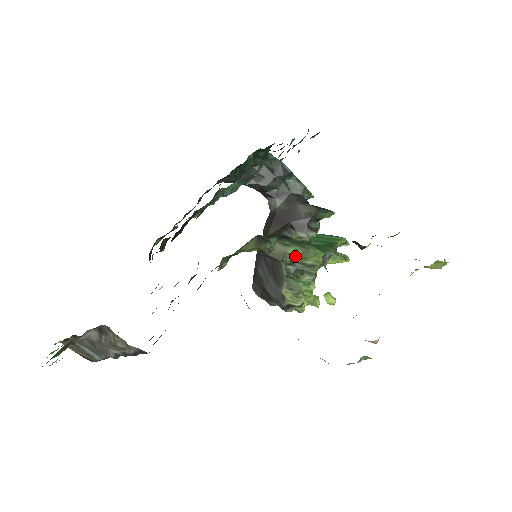
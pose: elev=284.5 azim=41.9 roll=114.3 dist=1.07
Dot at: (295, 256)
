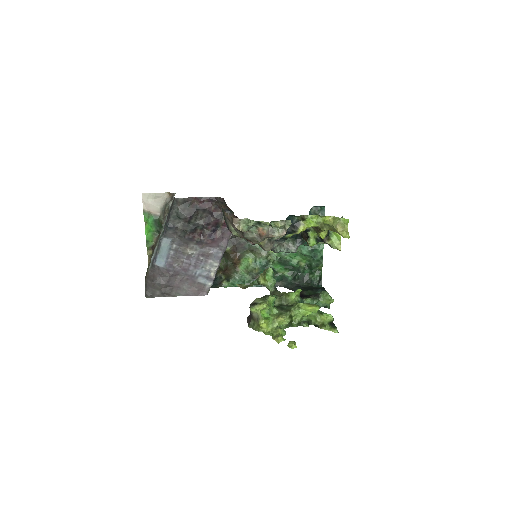
Dot at: (284, 294)
